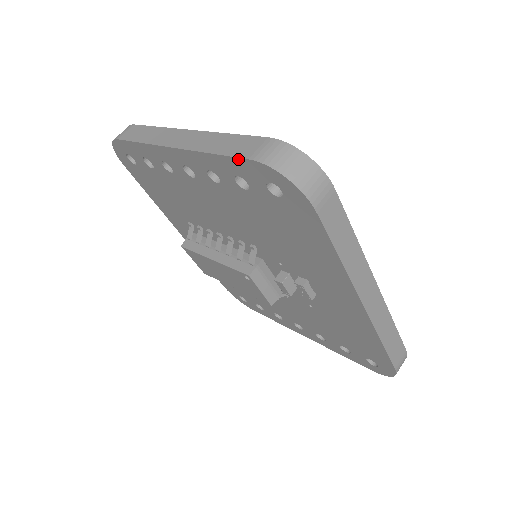
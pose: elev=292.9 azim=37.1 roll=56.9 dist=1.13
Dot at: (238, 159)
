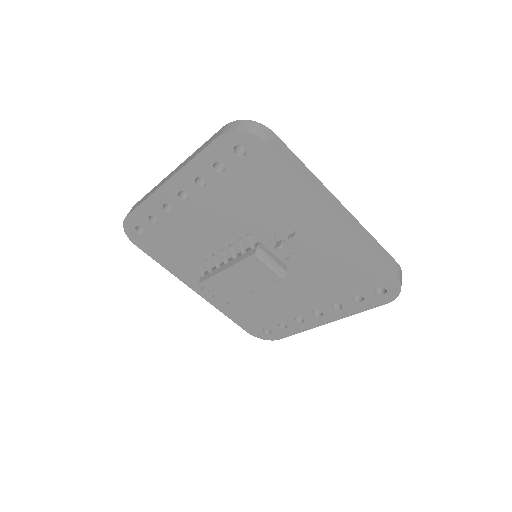
Dot at: (210, 145)
